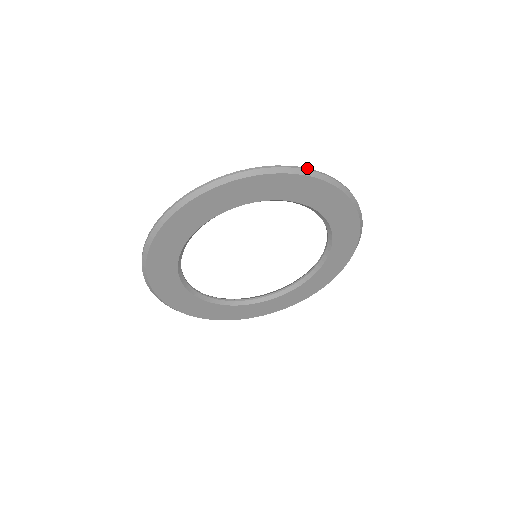
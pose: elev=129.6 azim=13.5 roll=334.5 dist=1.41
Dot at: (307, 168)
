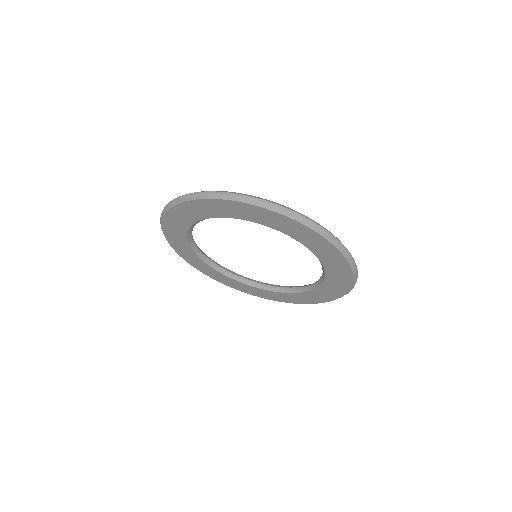
Dot at: (259, 198)
